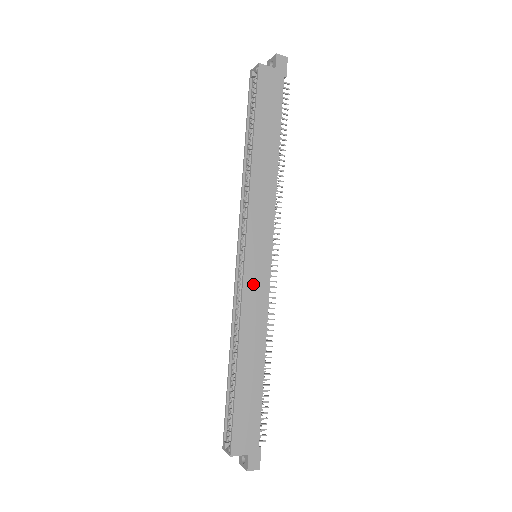
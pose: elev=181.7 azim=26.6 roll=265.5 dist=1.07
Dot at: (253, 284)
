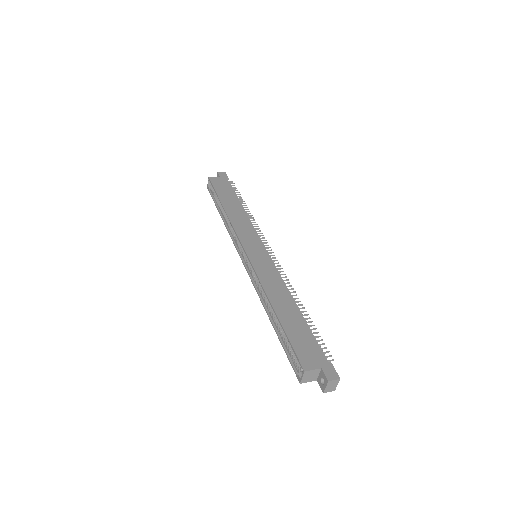
Dot at: (260, 264)
